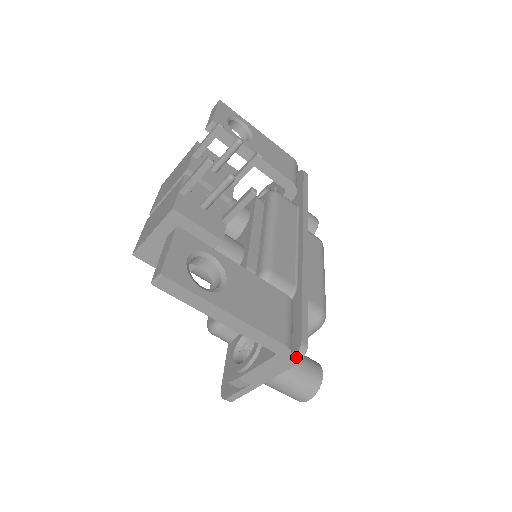
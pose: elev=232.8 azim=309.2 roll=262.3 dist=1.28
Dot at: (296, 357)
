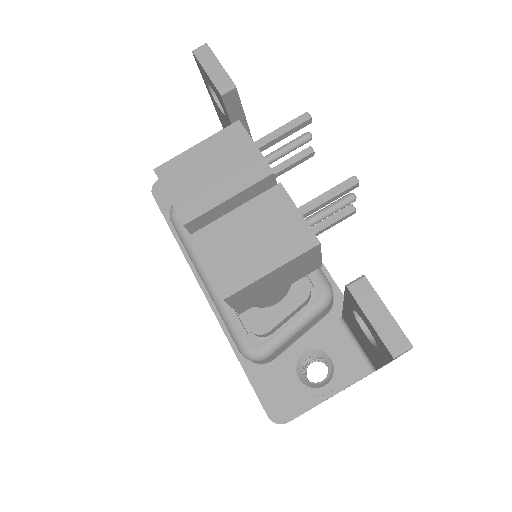
Dot at: occluded
